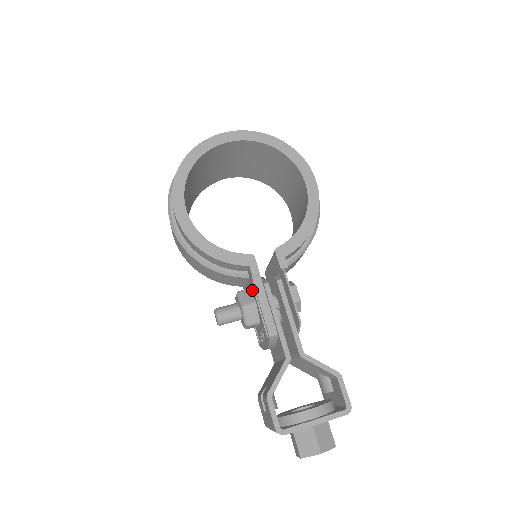
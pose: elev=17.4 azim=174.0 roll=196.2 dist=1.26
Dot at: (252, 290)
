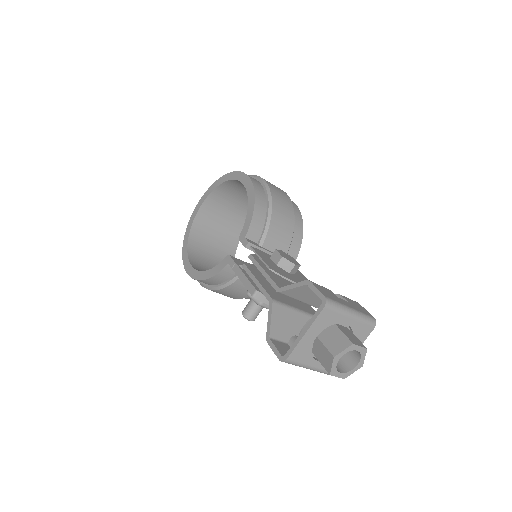
Dot at: occluded
